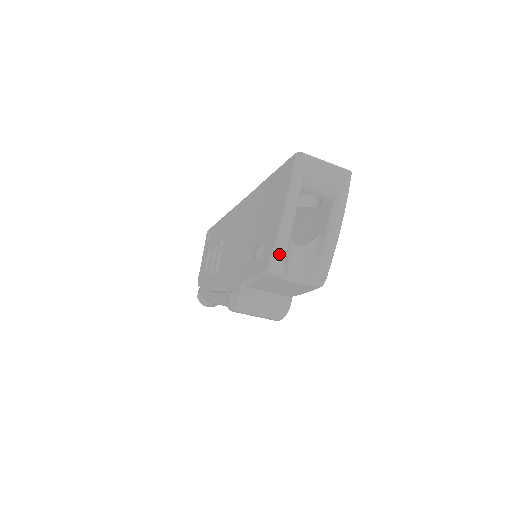
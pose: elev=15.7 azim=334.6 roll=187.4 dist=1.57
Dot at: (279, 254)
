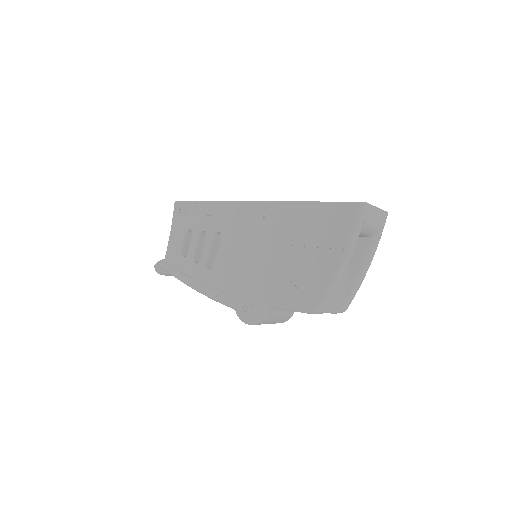
Dot at: (330, 298)
